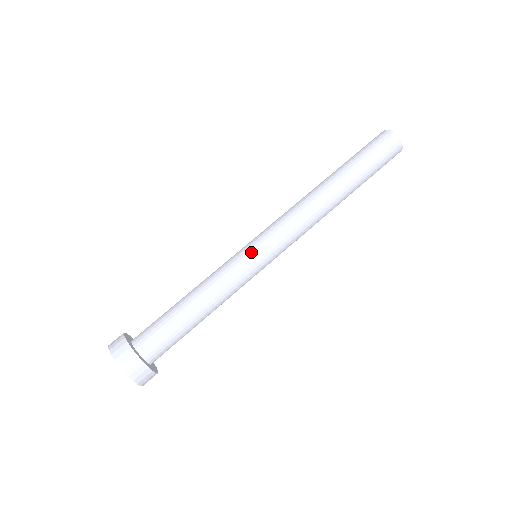
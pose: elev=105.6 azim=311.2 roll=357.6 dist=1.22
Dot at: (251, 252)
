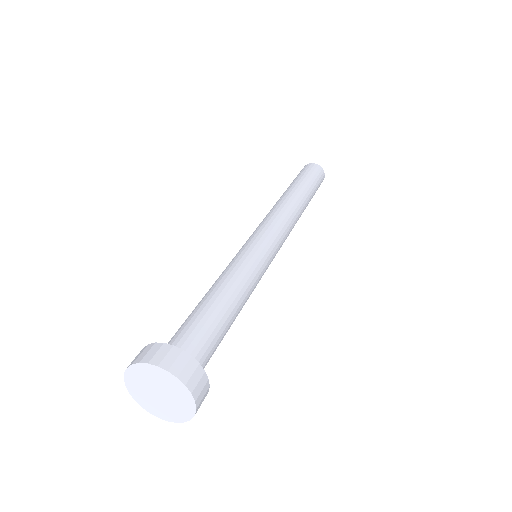
Dot at: (252, 243)
